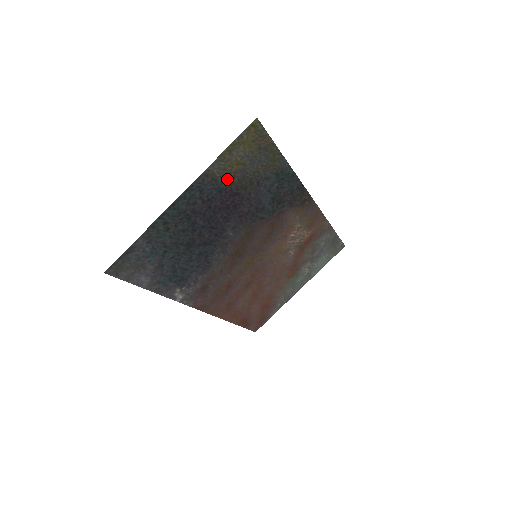
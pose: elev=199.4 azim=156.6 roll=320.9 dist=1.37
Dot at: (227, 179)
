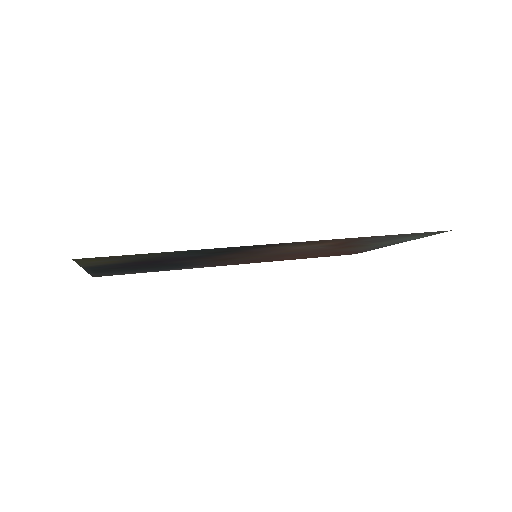
Dot at: (117, 263)
